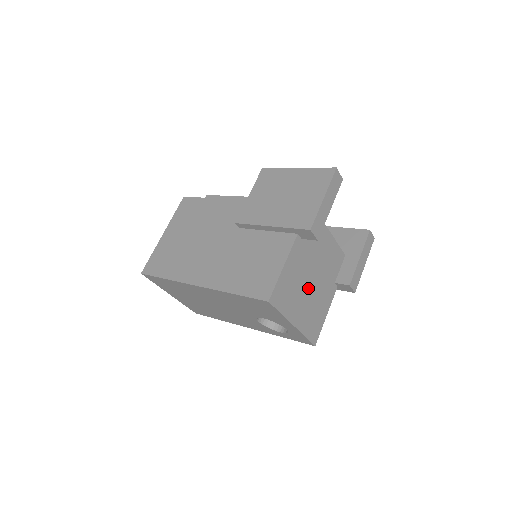
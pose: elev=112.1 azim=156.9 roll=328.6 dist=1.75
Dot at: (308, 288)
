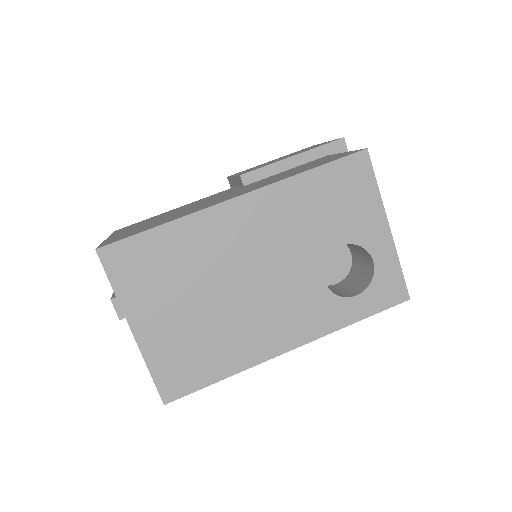
Dot at: occluded
